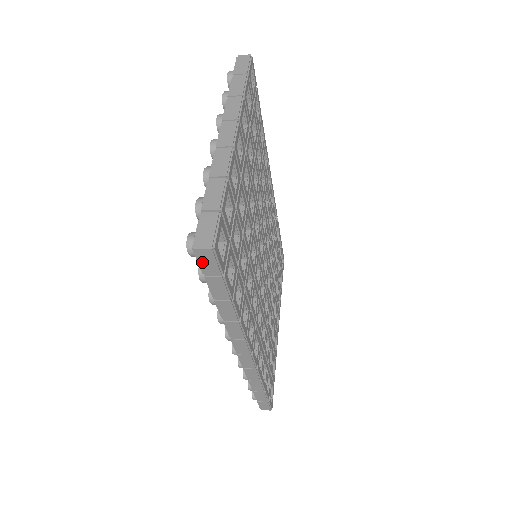
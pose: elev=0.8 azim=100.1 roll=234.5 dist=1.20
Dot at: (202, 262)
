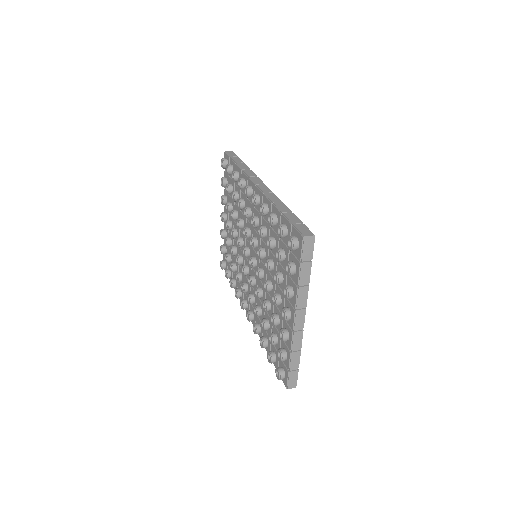
Dot at: occluded
